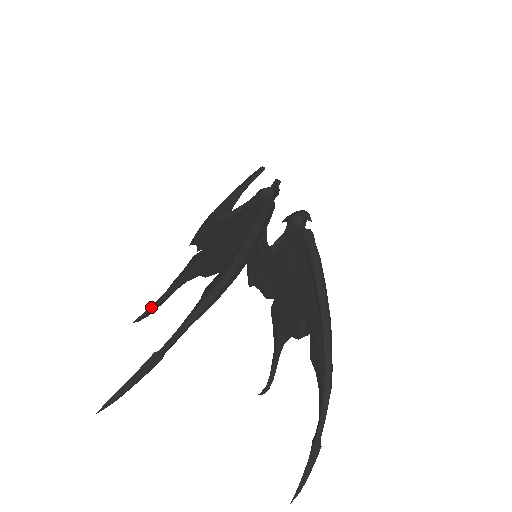
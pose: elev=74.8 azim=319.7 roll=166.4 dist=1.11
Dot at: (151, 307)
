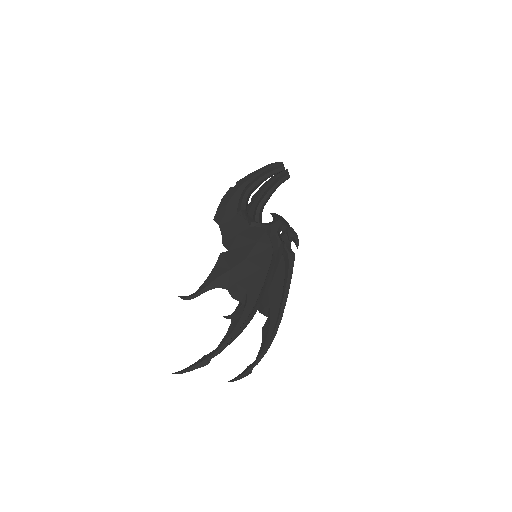
Dot at: (193, 296)
